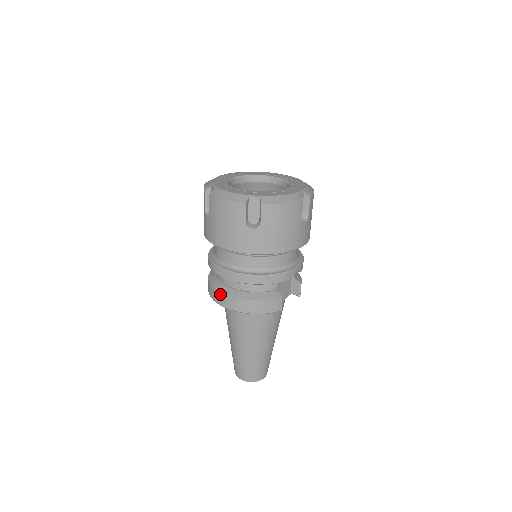
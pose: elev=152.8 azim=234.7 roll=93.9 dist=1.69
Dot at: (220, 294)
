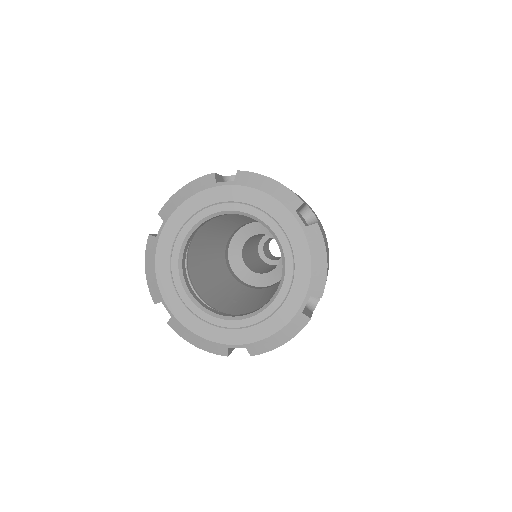
Dot at: occluded
